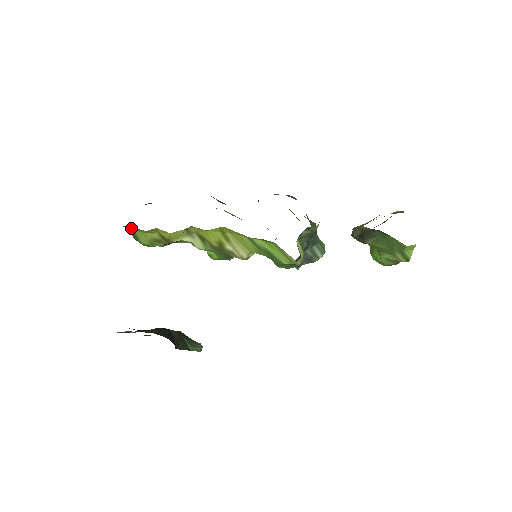
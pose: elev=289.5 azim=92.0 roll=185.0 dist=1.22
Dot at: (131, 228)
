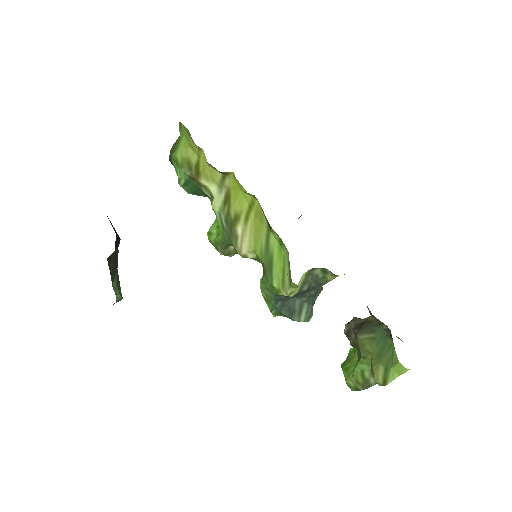
Dot at: (183, 130)
